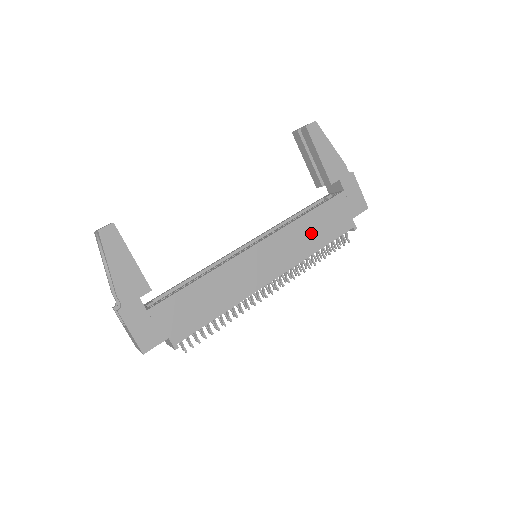
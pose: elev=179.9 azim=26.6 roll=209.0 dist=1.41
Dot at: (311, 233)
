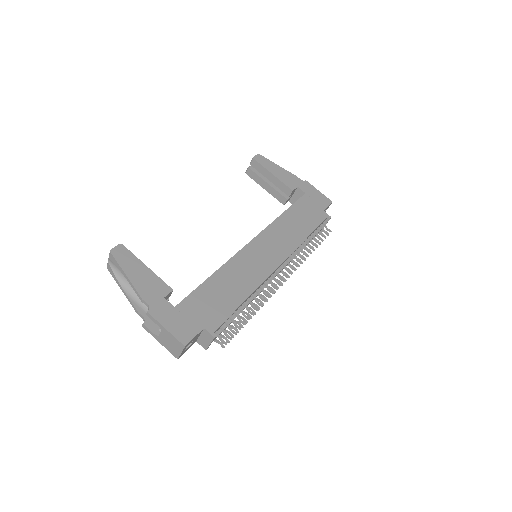
Dot at: (294, 226)
